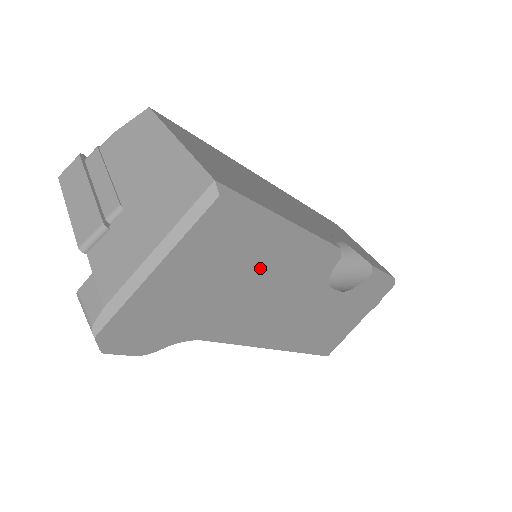
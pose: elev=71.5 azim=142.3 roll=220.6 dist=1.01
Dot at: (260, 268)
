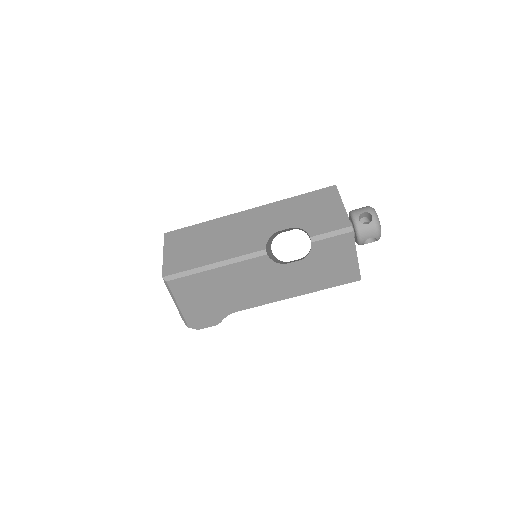
Dot at: (223, 283)
